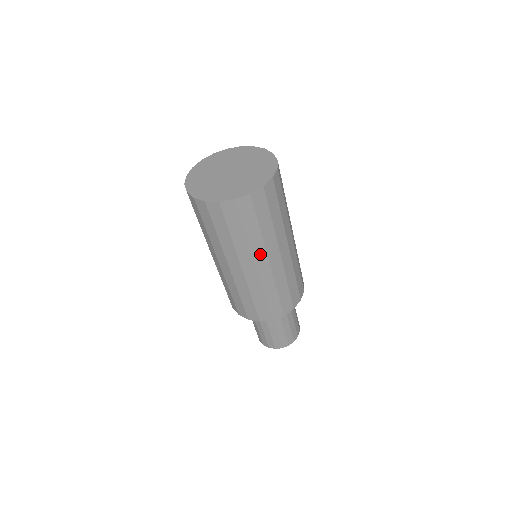
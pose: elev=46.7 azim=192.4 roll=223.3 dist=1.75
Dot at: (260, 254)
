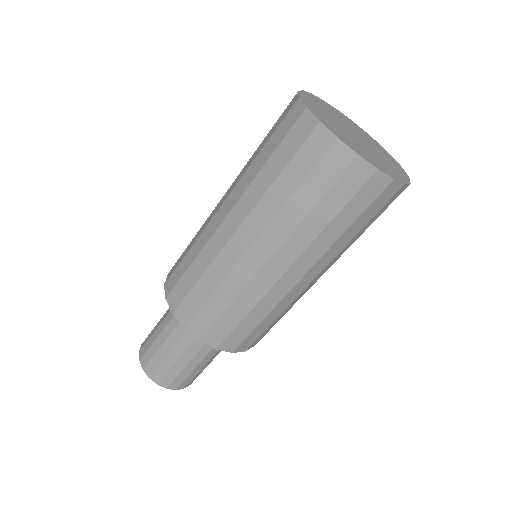
Dot at: (333, 262)
